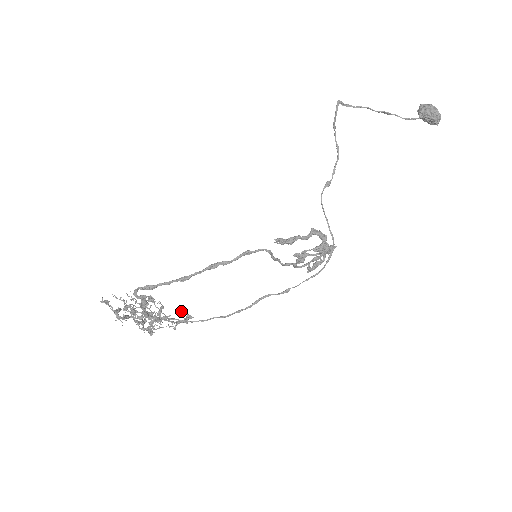
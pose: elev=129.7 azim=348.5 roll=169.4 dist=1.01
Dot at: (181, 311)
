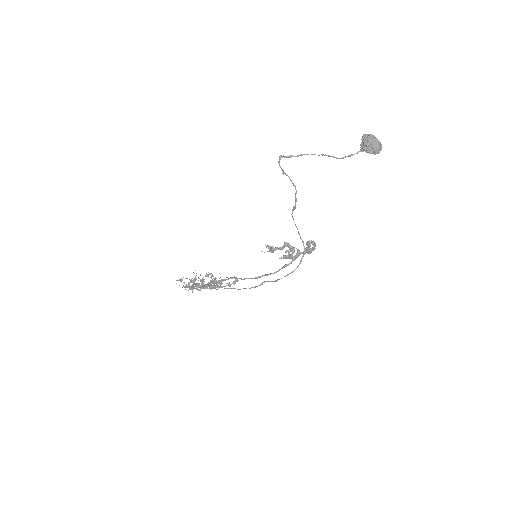
Dot at: occluded
